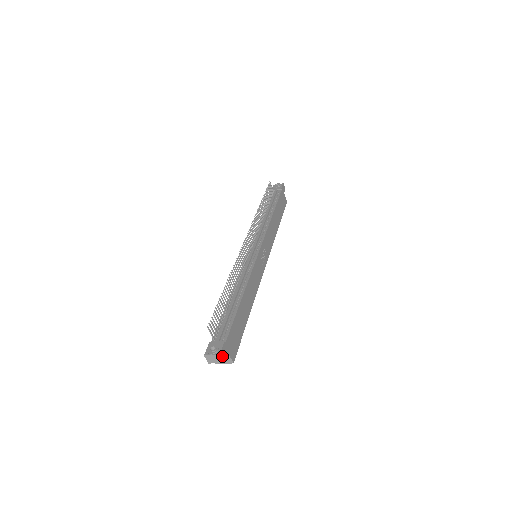
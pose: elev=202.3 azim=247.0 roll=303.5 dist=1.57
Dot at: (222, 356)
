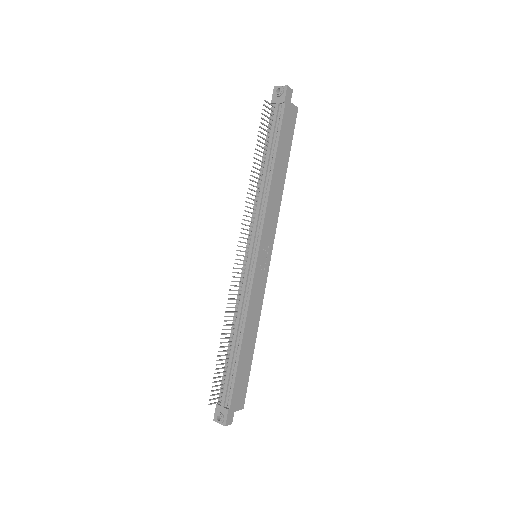
Dot at: (228, 423)
